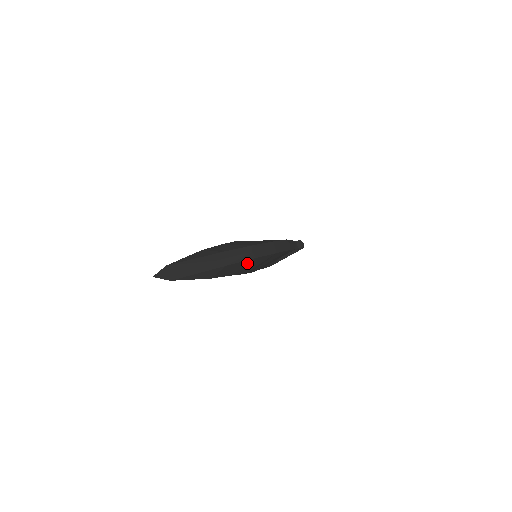
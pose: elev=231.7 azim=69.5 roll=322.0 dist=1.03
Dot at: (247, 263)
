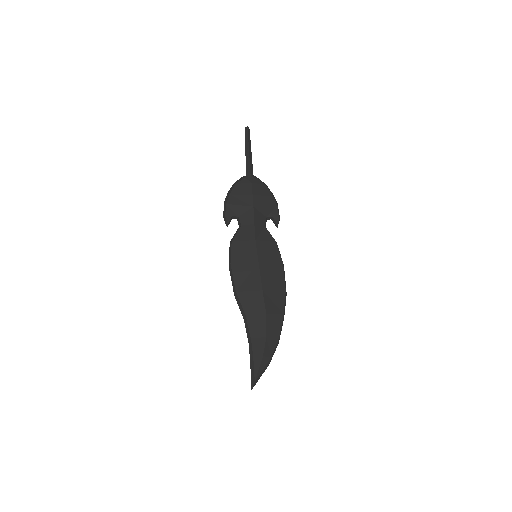
Dot at: occluded
